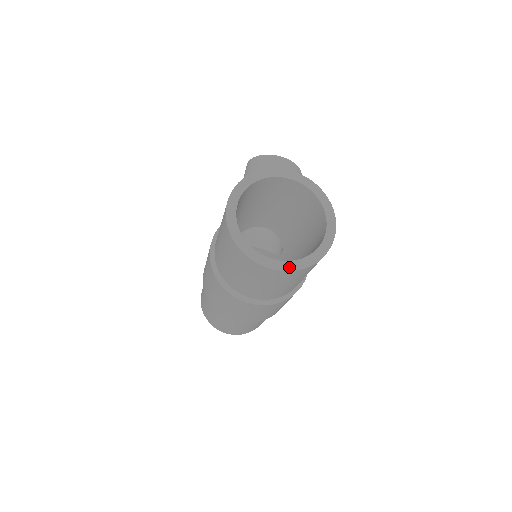
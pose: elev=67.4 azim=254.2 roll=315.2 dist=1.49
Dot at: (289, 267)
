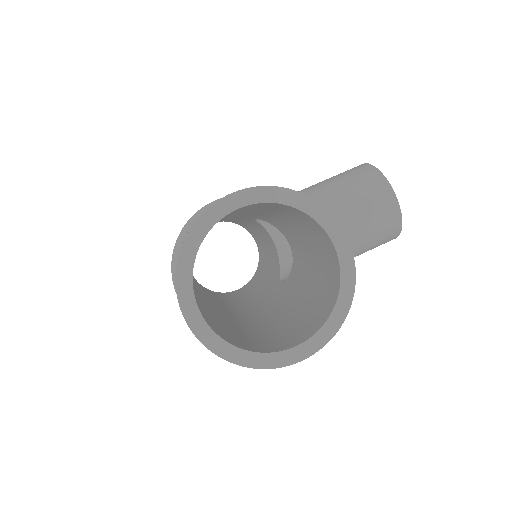
Dot at: (204, 336)
